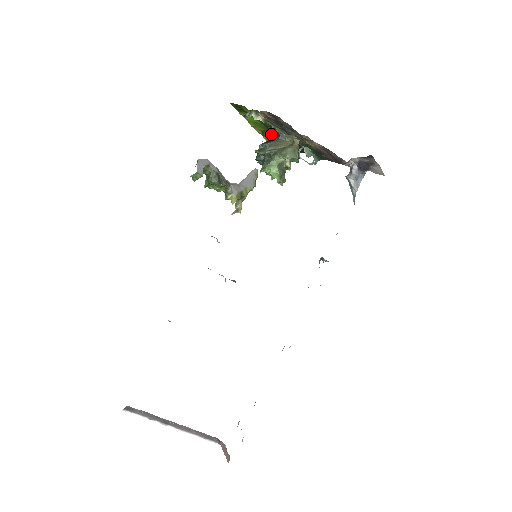
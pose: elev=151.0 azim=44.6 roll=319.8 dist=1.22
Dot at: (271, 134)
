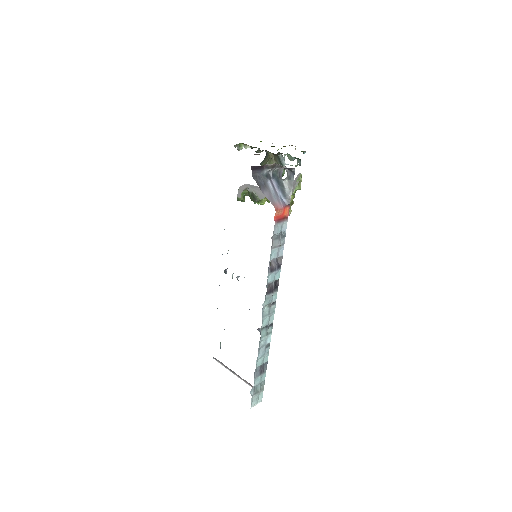
Dot at: occluded
